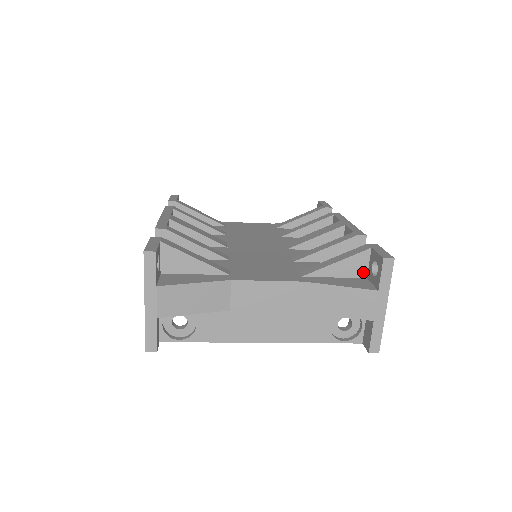
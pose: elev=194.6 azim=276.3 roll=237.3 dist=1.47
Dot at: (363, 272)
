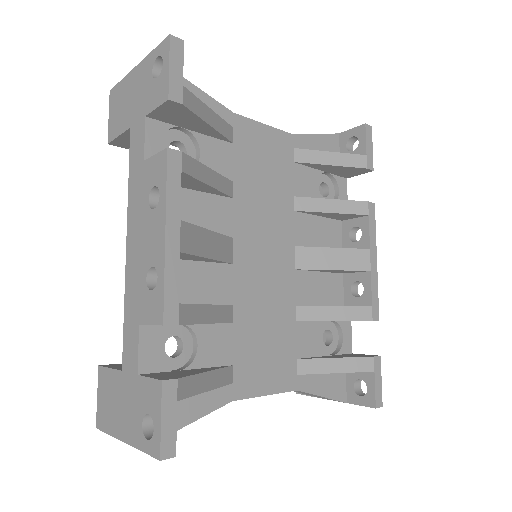
Dot at: occluded
